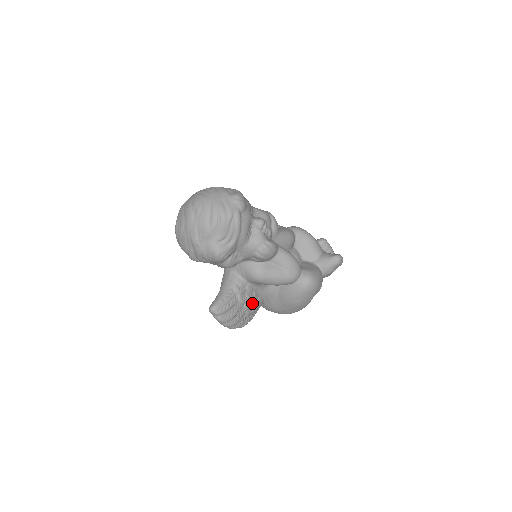
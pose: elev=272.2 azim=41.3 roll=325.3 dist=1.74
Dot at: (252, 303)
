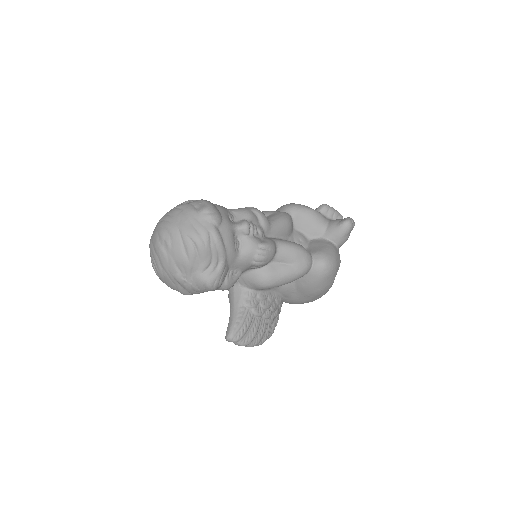
Dot at: (271, 309)
